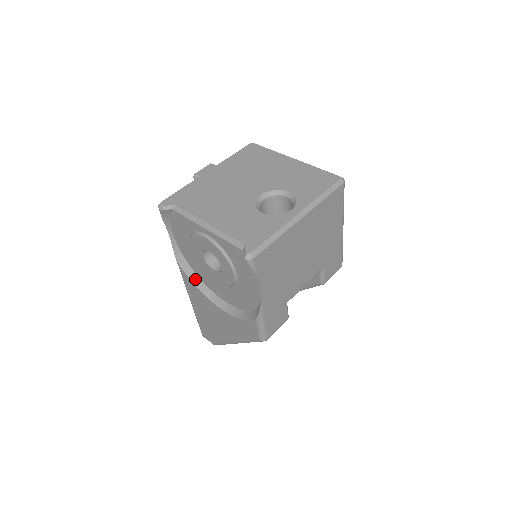
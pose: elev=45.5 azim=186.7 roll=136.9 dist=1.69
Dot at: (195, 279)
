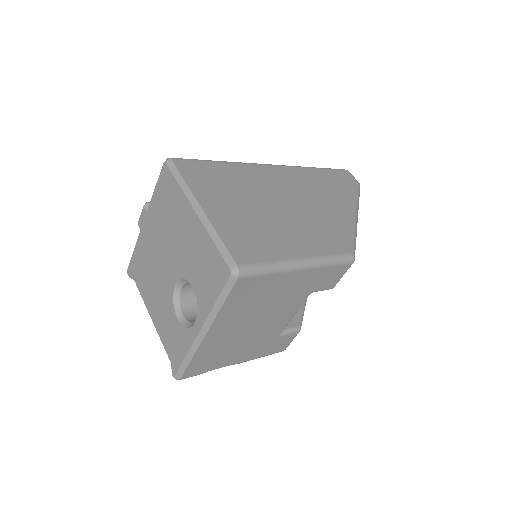
Dot at: occluded
